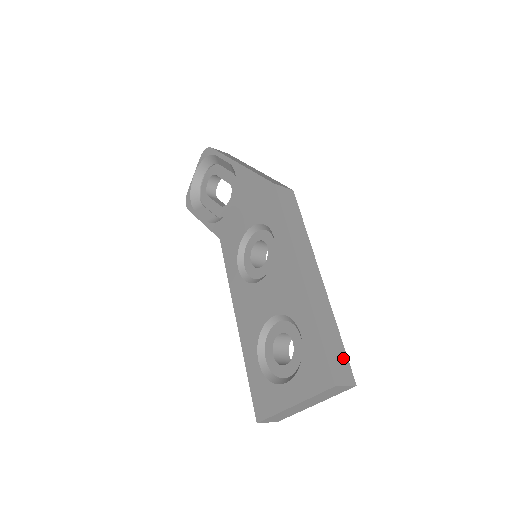
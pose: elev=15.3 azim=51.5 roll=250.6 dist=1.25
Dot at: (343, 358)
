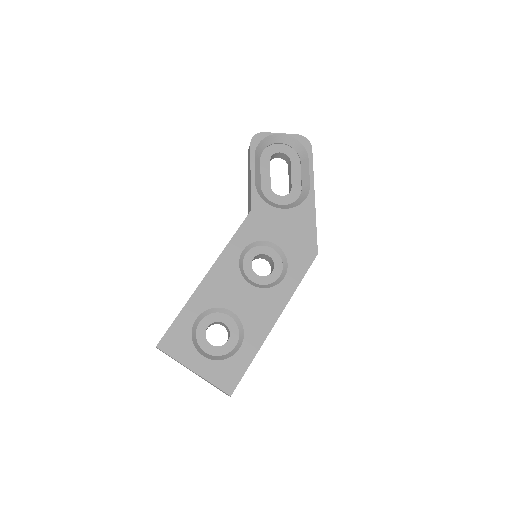
Dot at: occluded
